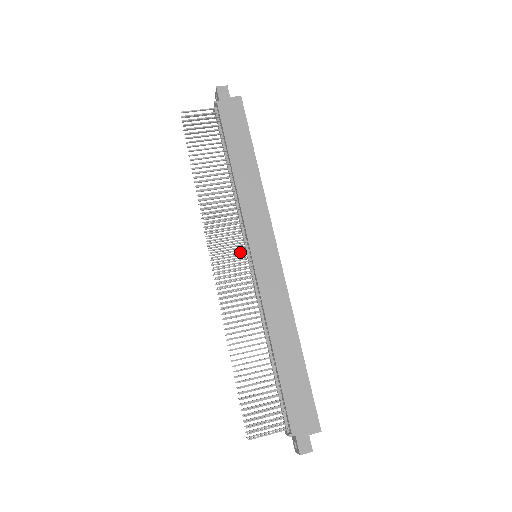
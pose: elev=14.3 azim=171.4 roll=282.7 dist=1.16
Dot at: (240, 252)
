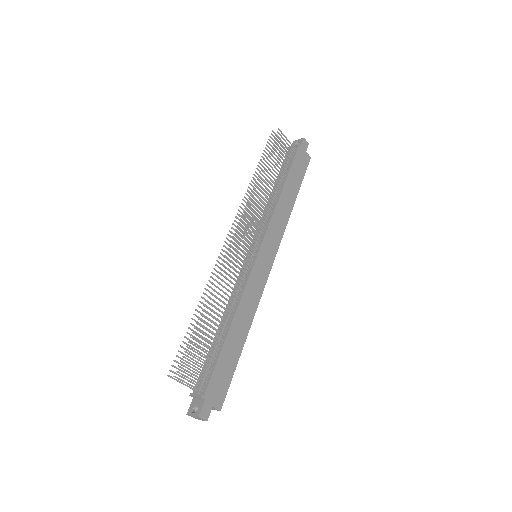
Dot at: occluded
